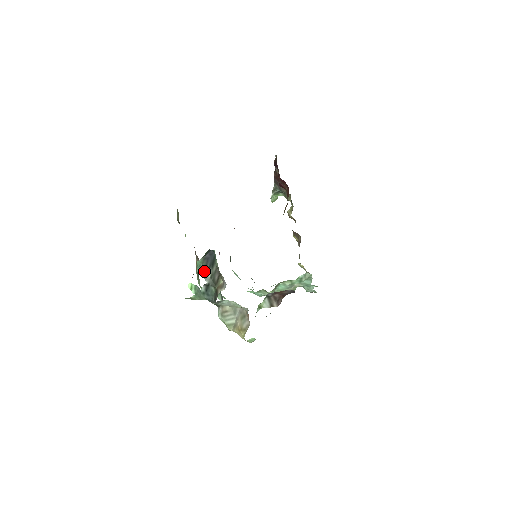
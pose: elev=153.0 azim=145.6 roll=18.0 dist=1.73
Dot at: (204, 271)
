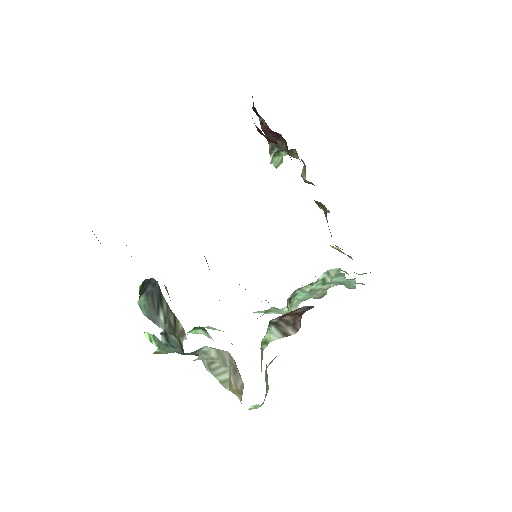
Dot at: (153, 313)
